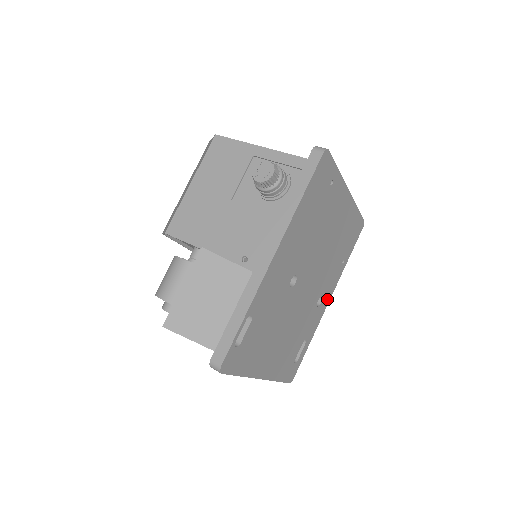
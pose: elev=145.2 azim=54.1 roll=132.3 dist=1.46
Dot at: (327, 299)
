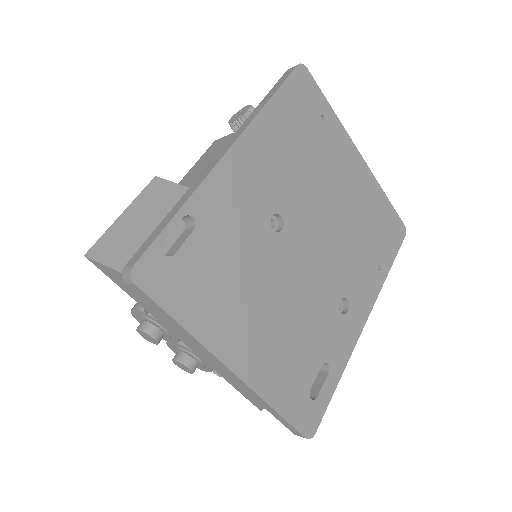
Dot at: (360, 315)
